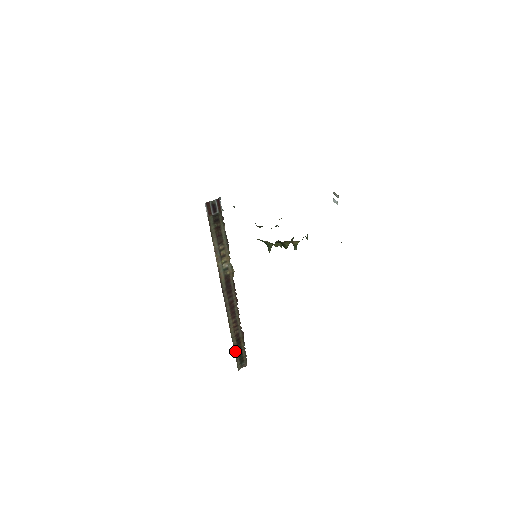
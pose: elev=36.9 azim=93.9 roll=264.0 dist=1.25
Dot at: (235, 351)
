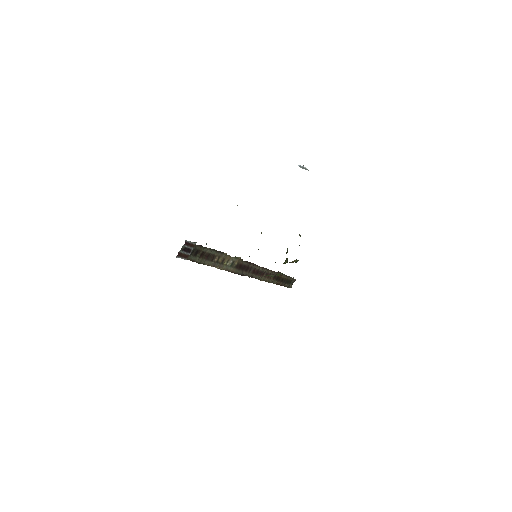
Dot at: (280, 284)
